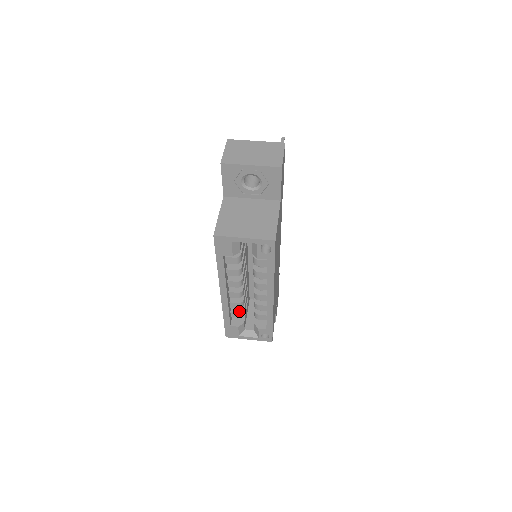
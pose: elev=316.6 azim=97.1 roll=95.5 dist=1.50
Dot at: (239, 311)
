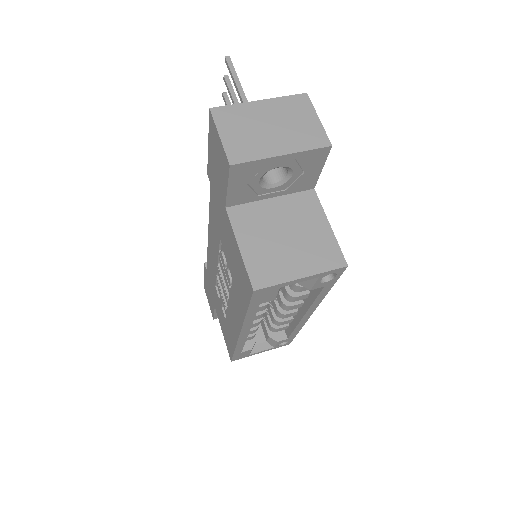
Dot at: (252, 334)
